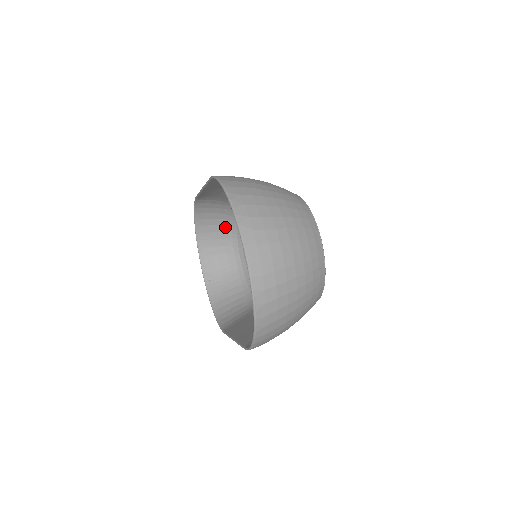
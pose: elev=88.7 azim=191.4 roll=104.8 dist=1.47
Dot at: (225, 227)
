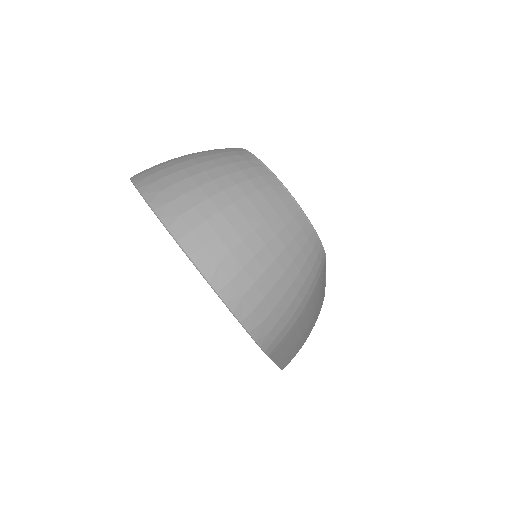
Dot at: occluded
